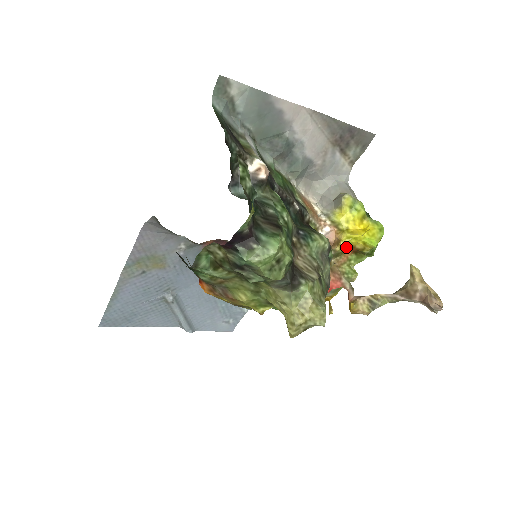
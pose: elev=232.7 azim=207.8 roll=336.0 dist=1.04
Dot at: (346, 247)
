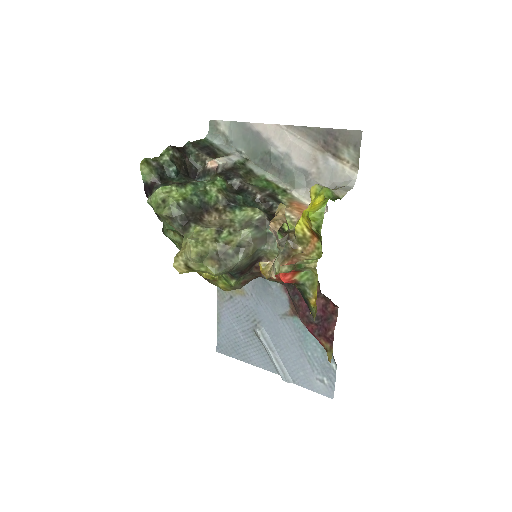
Dot at: (304, 230)
